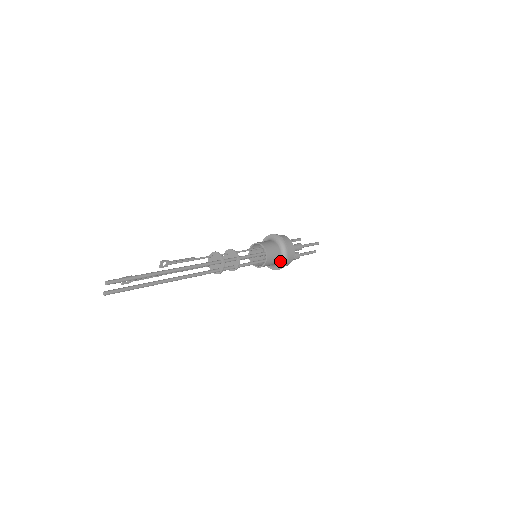
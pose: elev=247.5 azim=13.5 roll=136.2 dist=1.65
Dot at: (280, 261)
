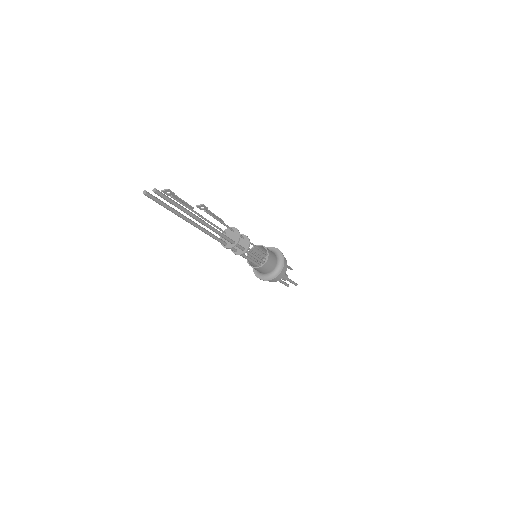
Dot at: (264, 274)
